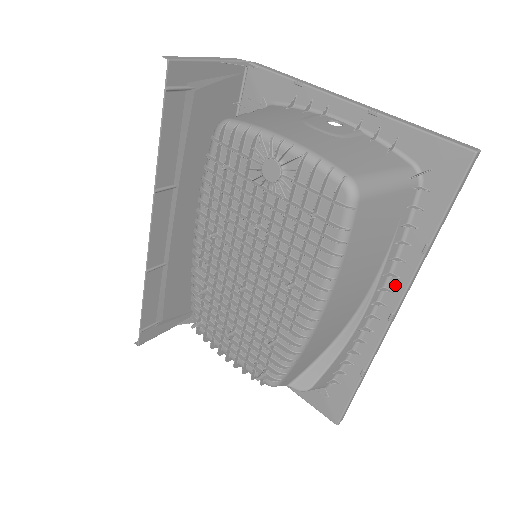
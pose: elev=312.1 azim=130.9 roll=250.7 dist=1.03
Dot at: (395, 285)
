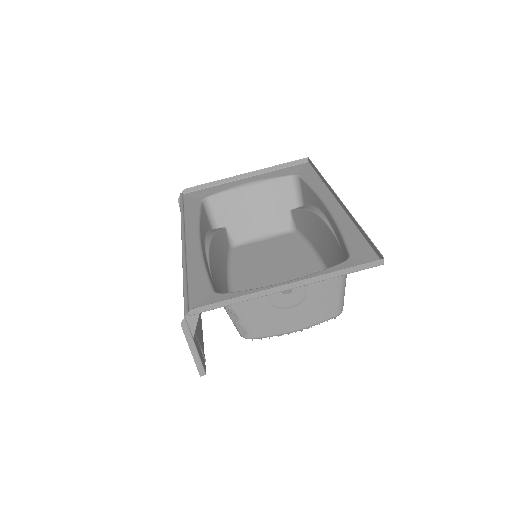
Dot at: (338, 215)
